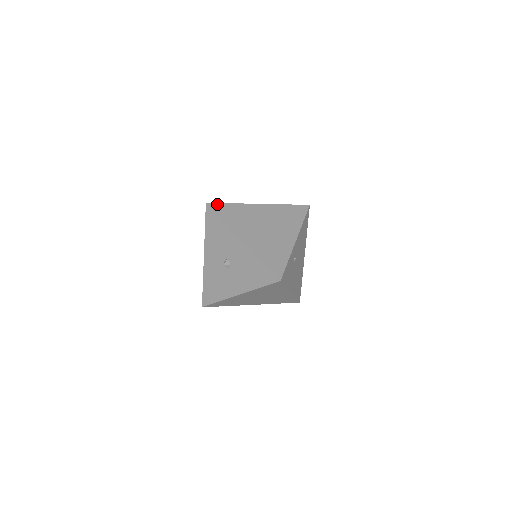
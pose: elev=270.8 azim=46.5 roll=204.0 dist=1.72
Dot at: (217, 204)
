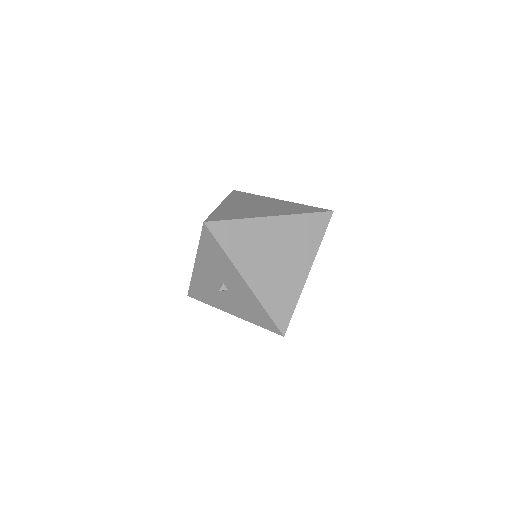
Dot at: (218, 223)
